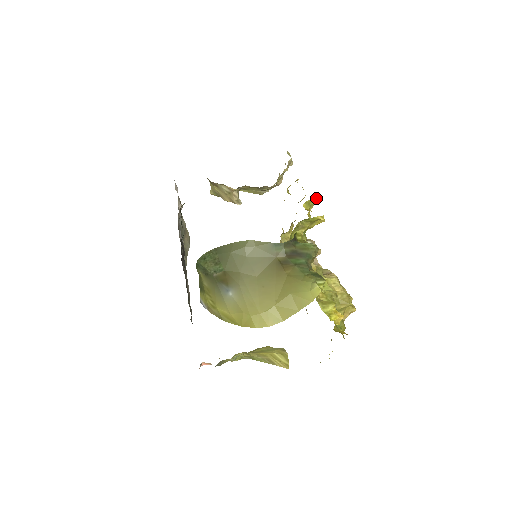
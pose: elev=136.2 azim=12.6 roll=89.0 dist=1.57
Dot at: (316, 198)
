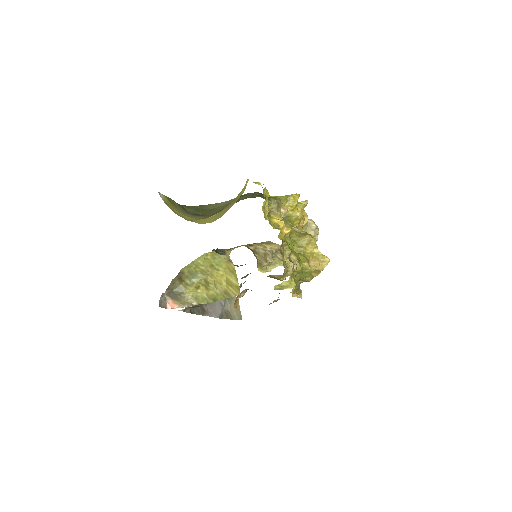
Dot at: (304, 202)
